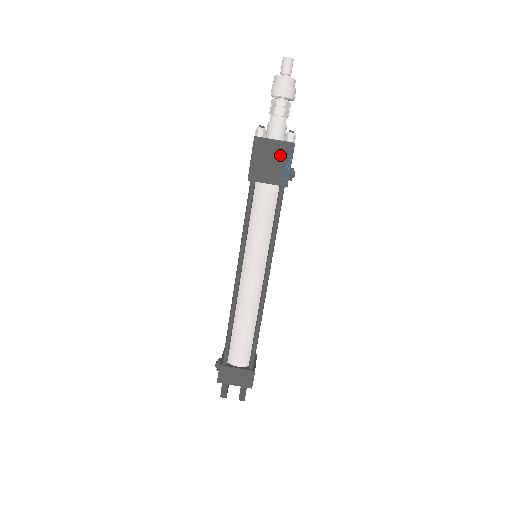
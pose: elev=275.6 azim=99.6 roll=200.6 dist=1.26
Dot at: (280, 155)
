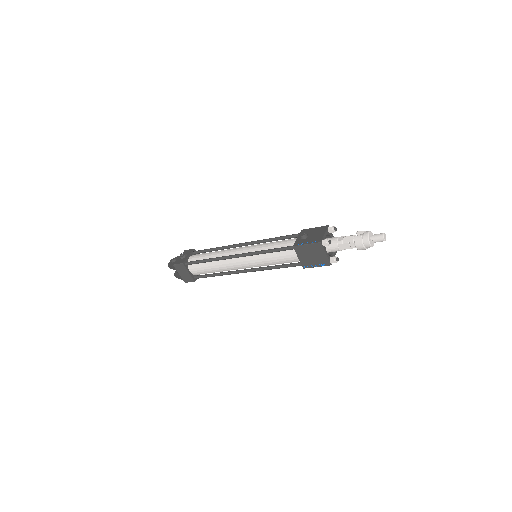
Dot at: (319, 260)
